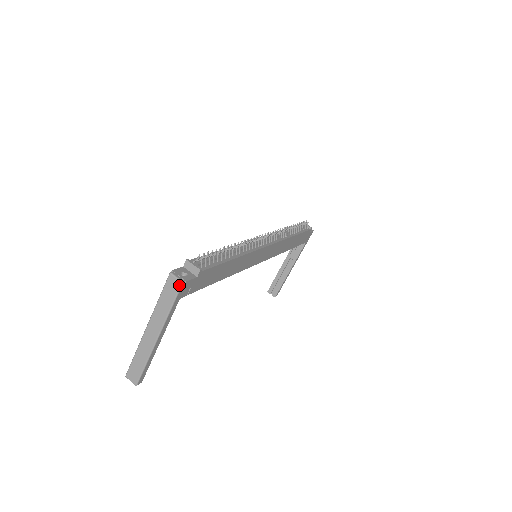
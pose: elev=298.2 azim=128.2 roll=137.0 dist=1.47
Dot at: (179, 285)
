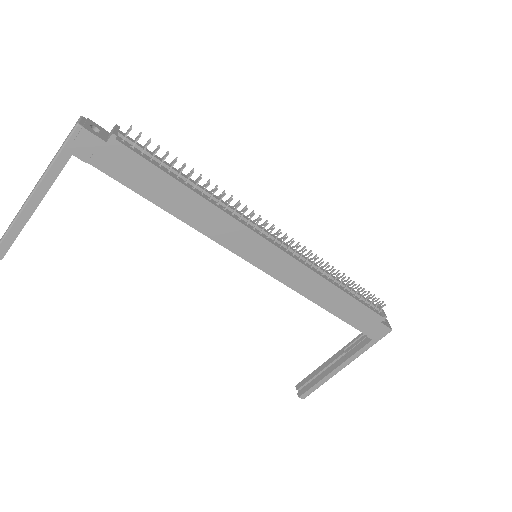
Dot at: (74, 127)
